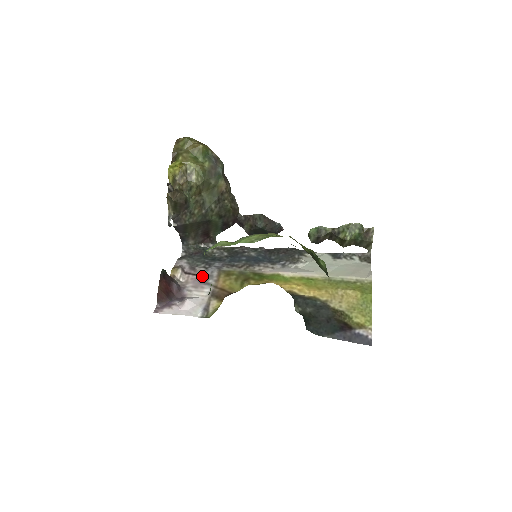
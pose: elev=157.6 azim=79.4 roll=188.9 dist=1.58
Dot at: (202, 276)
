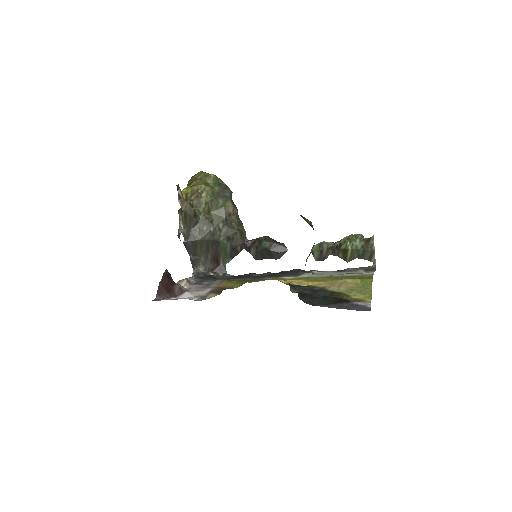
Dot at: (206, 284)
